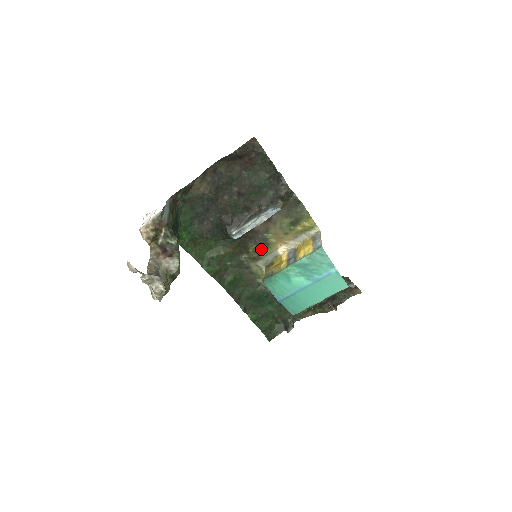
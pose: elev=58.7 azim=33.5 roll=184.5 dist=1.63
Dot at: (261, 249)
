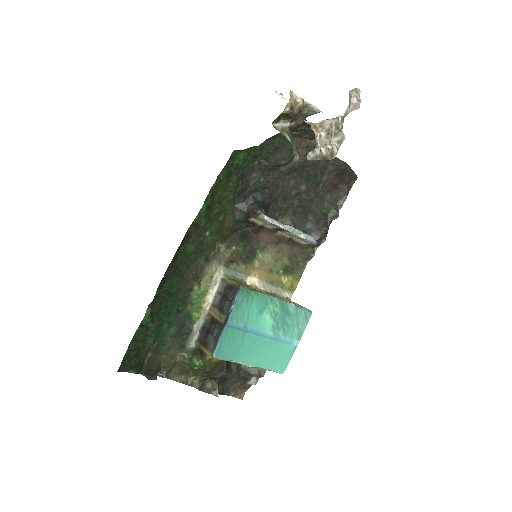
Dot at: (239, 258)
